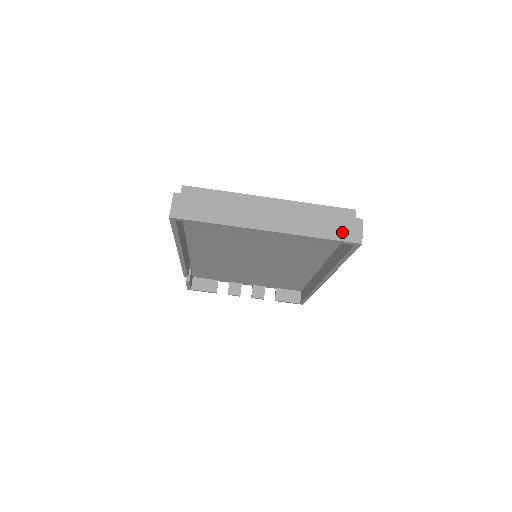
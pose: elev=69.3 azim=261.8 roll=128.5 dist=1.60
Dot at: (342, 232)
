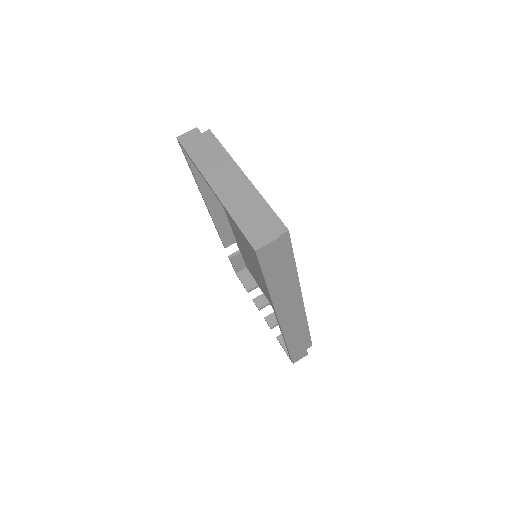
Dot at: (253, 231)
